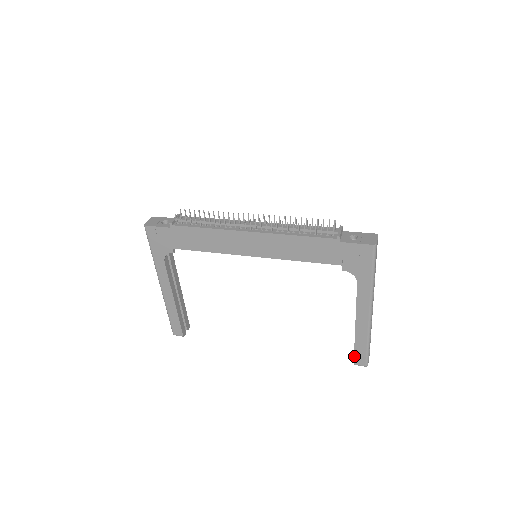
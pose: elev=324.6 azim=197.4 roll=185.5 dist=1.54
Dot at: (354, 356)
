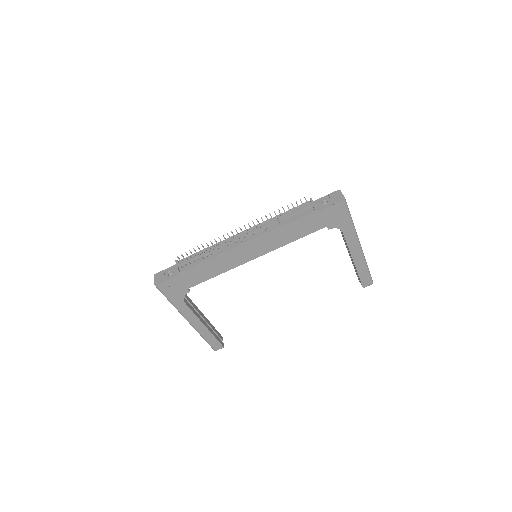
Dot at: (361, 282)
